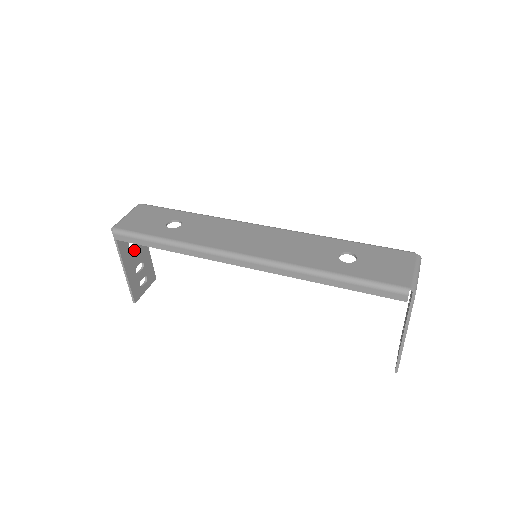
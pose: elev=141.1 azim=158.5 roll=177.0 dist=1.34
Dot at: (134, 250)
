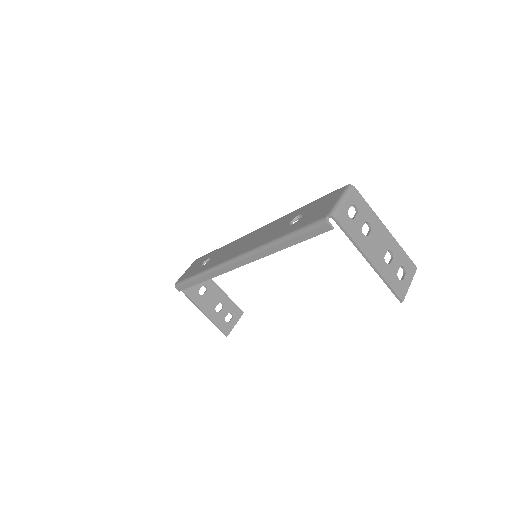
Dot at: (206, 295)
